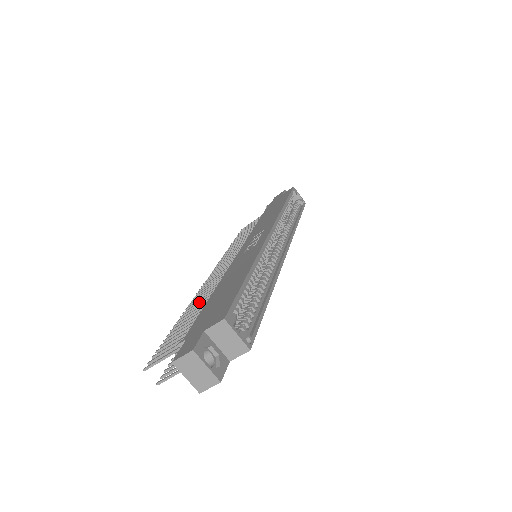
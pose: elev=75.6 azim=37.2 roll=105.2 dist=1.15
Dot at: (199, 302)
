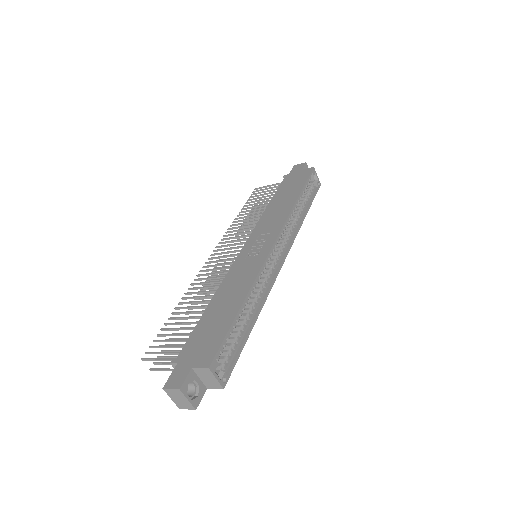
Dot at: (197, 297)
